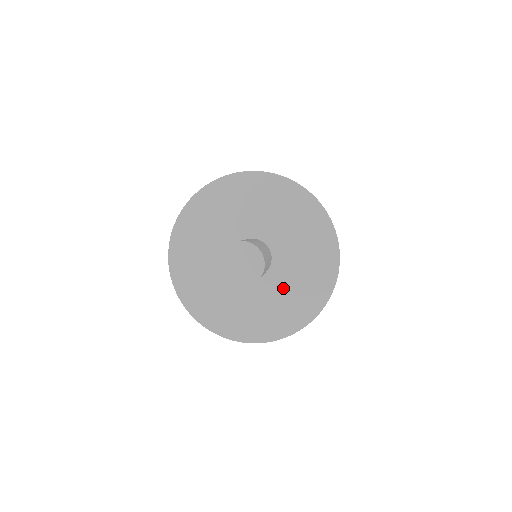
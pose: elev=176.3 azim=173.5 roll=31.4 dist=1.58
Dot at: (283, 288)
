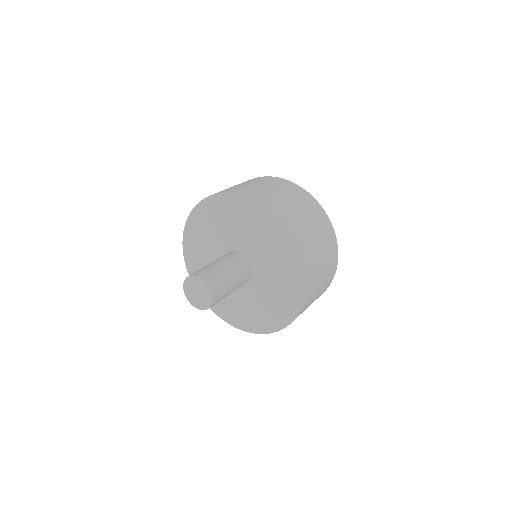
Dot at: (271, 275)
